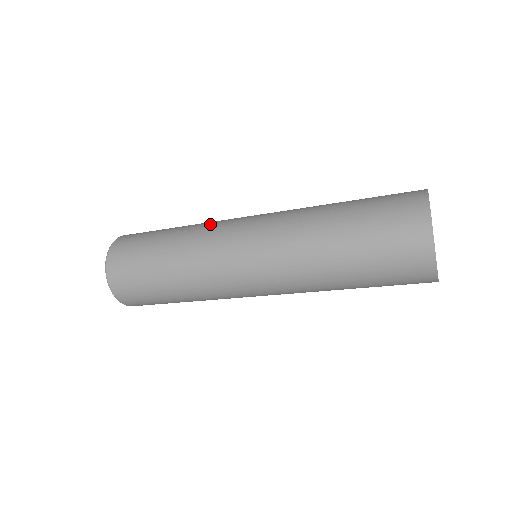
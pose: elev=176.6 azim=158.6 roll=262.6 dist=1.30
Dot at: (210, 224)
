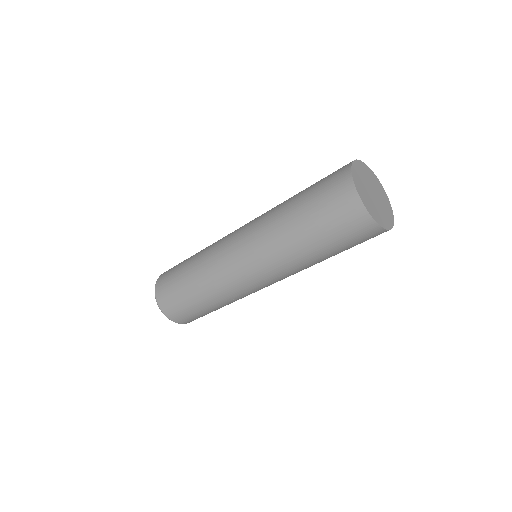
Dot at: (211, 263)
